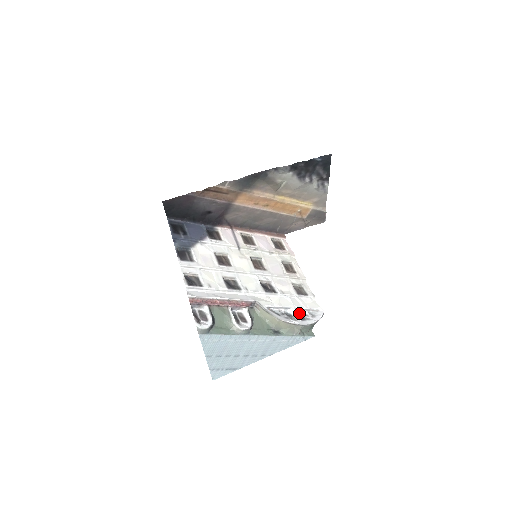
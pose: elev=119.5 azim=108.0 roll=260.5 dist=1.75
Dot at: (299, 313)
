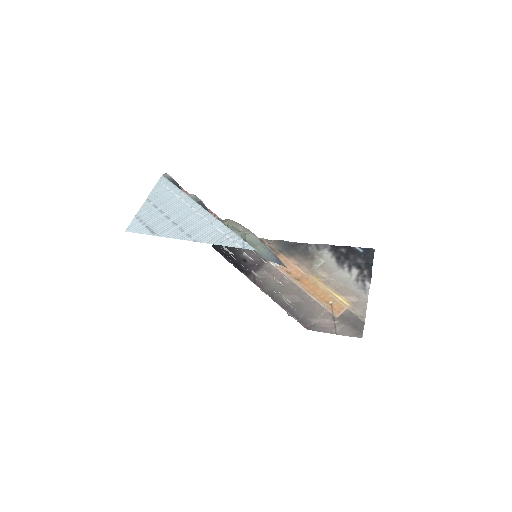
Dot at: occluded
